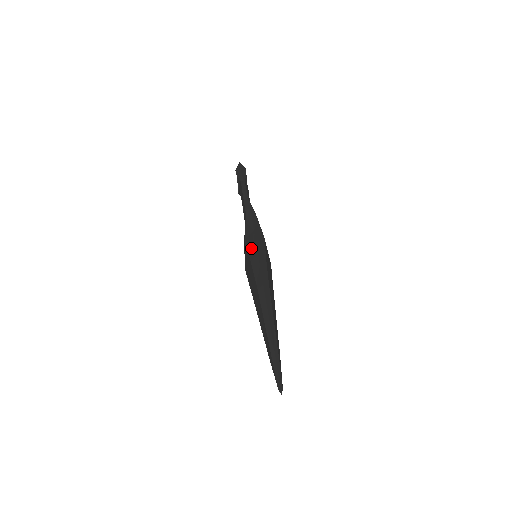
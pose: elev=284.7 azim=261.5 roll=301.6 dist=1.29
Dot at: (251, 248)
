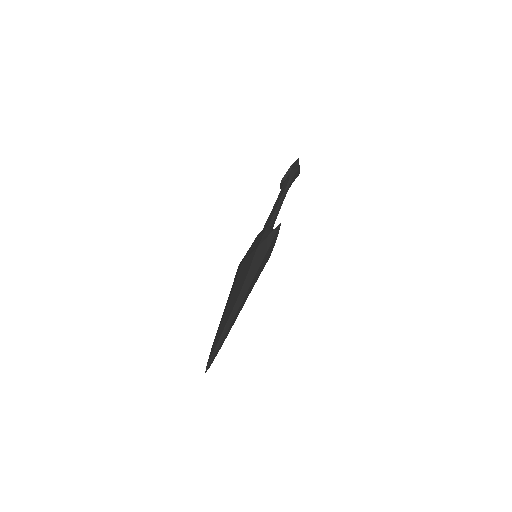
Dot at: (256, 261)
